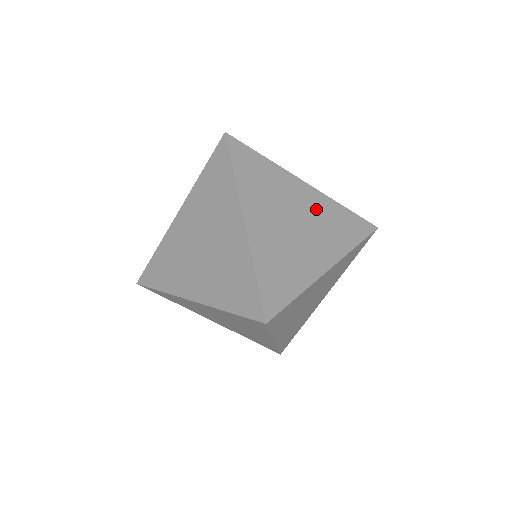
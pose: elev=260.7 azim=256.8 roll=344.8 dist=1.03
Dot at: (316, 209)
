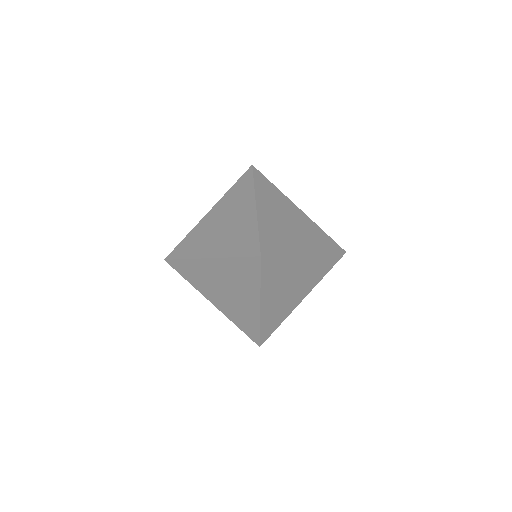
Dot at: occluded
